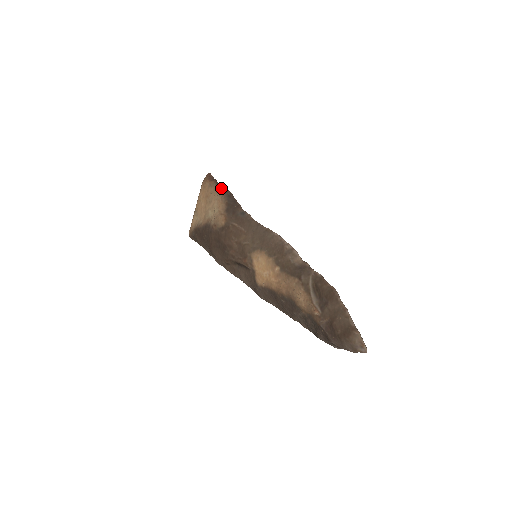
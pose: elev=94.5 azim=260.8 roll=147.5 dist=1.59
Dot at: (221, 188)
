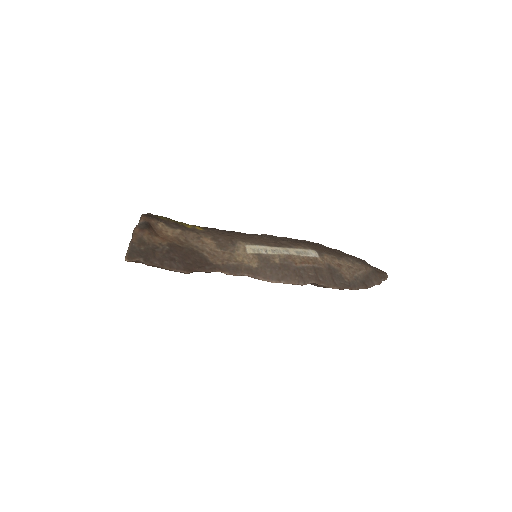
Dot at: occluded
